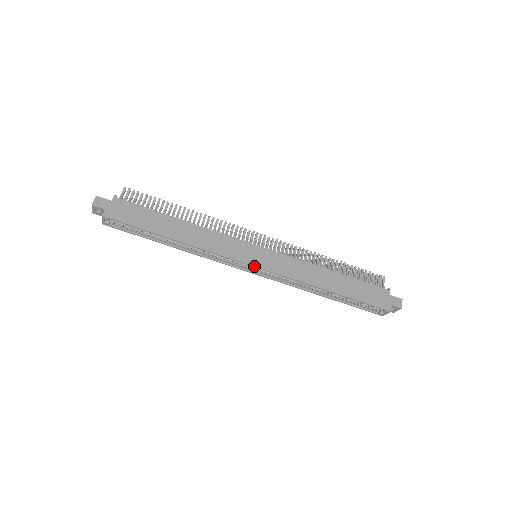
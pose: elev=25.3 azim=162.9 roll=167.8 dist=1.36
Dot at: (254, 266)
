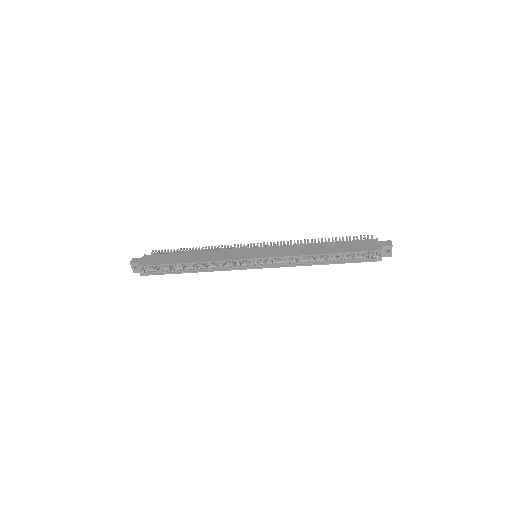
Dot at: (253, 258)
